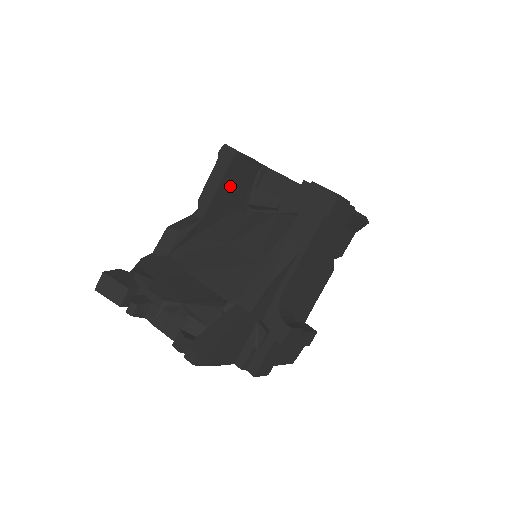
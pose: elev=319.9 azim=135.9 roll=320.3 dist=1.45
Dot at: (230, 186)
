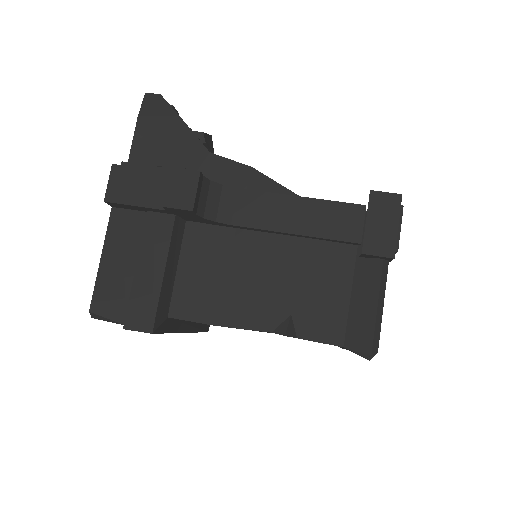
Dot at: occluded
